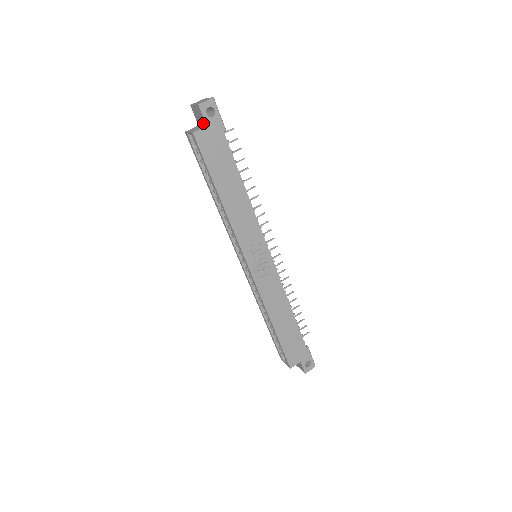
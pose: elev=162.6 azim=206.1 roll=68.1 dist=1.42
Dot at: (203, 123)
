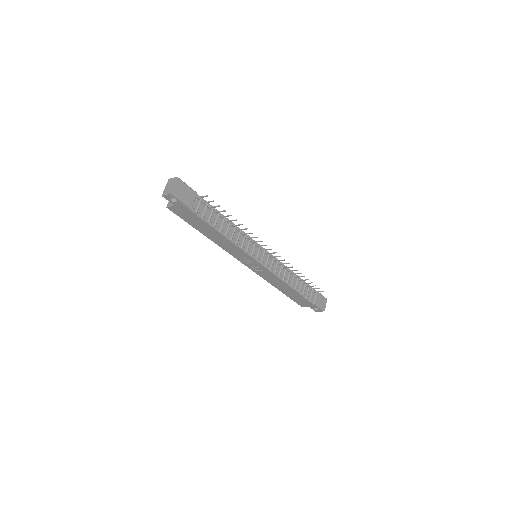
Dot at: occluded
